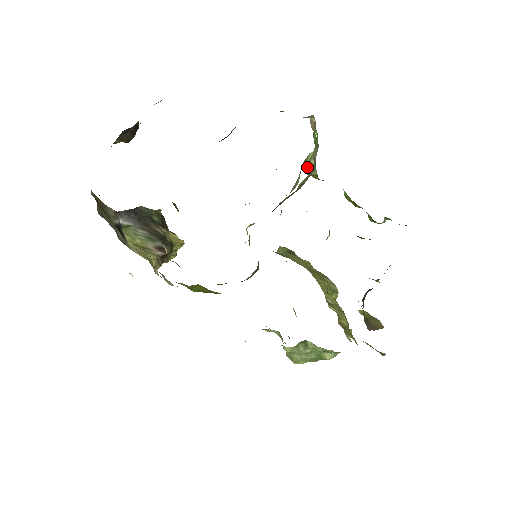
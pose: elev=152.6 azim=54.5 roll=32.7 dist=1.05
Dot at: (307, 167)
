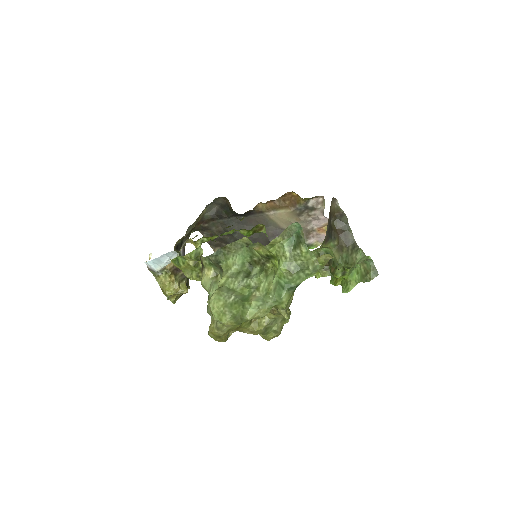
Dot at: occluded
